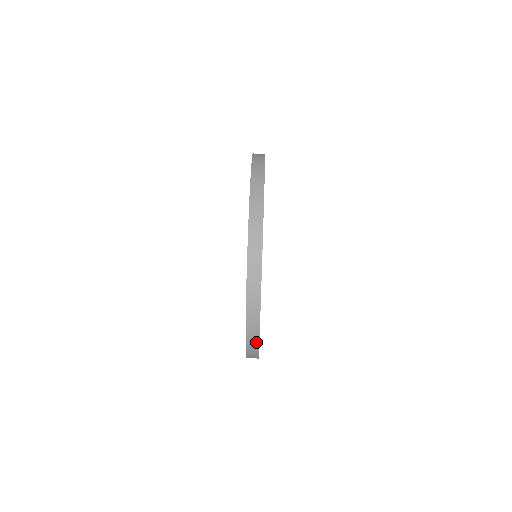
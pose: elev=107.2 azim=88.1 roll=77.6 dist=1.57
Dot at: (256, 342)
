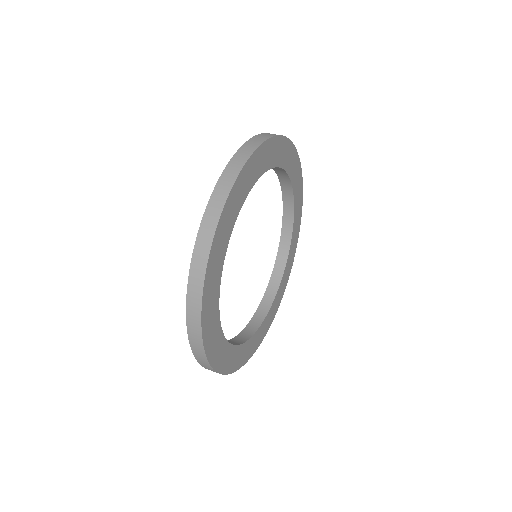
Dot at: (201, 280)
